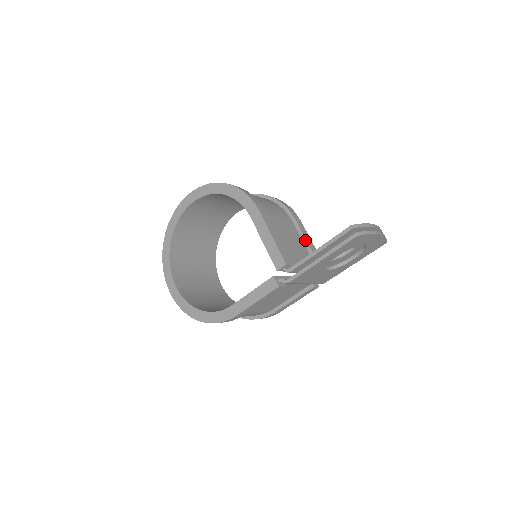
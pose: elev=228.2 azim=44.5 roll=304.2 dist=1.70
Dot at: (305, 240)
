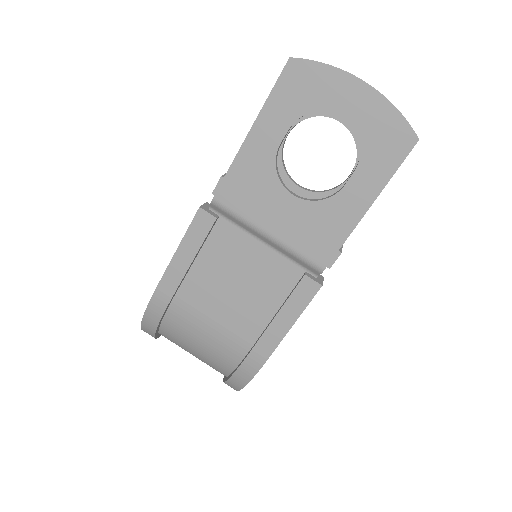
Dot at: occluded
